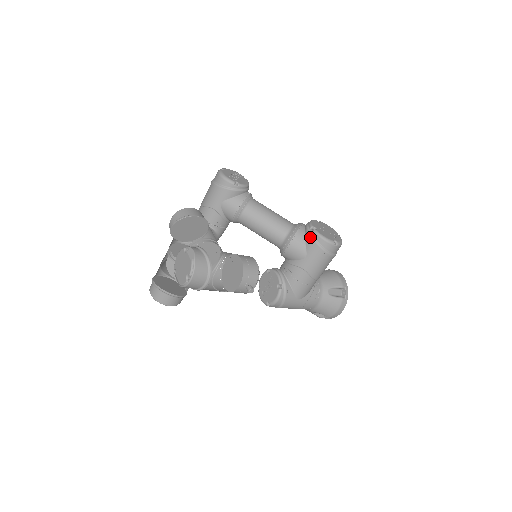
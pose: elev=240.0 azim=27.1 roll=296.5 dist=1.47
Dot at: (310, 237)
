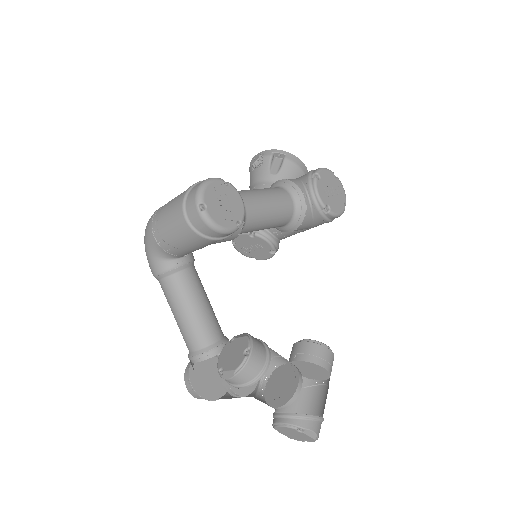
Dot at: (323, 219)
